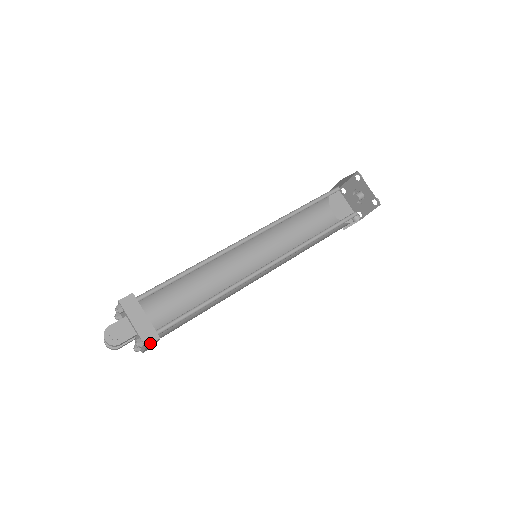
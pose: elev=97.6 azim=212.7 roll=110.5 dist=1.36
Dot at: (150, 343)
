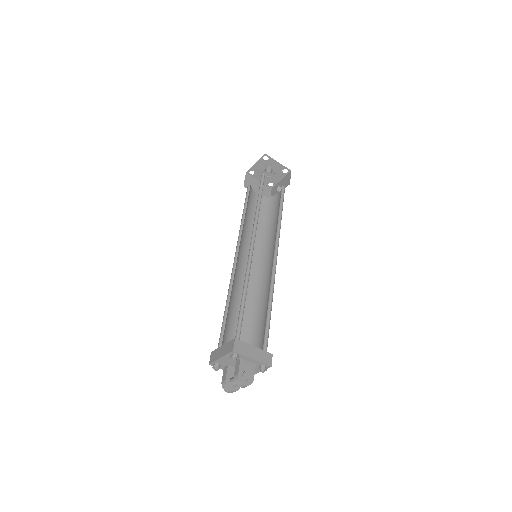
Dot at: (271, 362)
